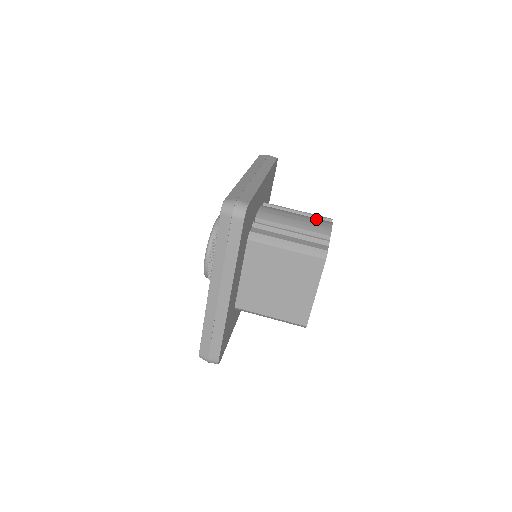
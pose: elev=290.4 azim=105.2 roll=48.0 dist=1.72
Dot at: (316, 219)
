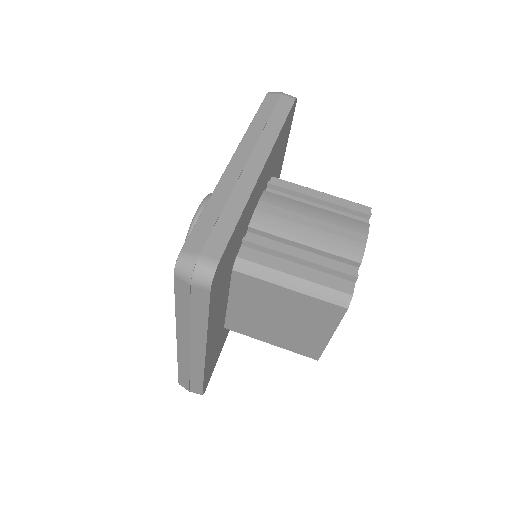
Dot at: (344, 222)
